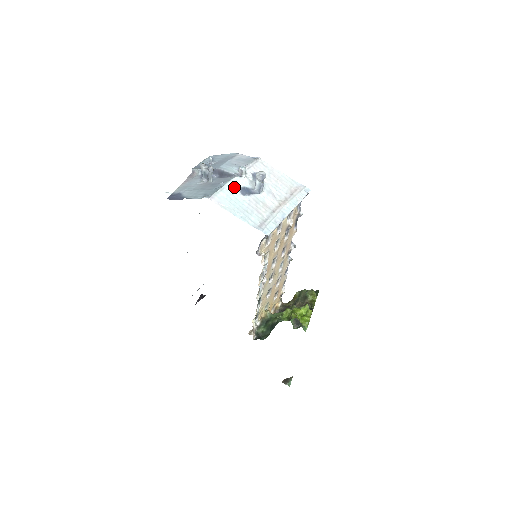
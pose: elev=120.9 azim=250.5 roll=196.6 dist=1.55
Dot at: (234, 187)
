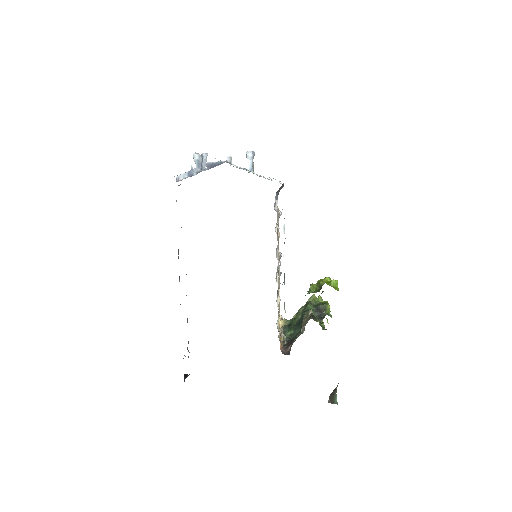
Dot at: occluded
